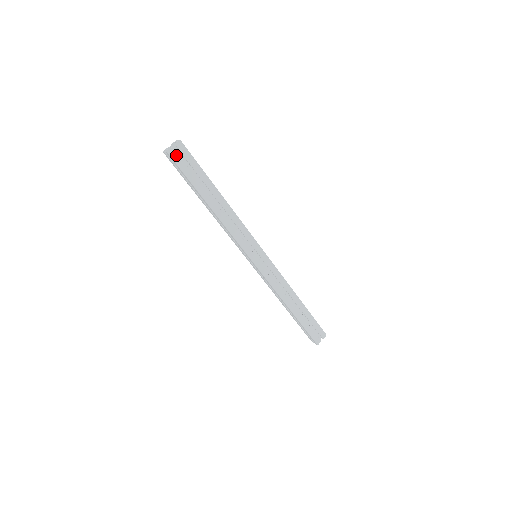
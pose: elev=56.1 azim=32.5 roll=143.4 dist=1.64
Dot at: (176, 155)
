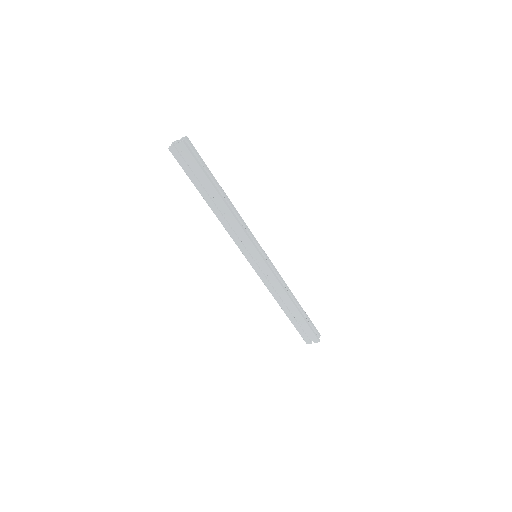
Dot at: (177, 153)
